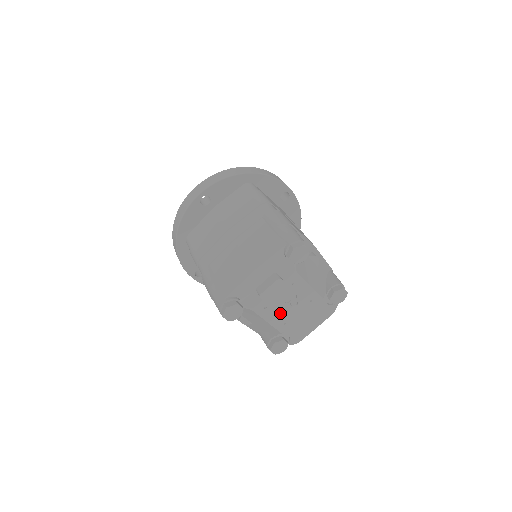
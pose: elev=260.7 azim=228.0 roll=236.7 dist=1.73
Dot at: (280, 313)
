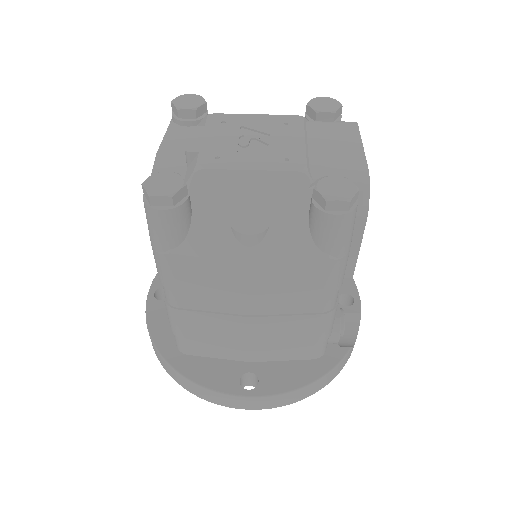
Dot at: (256, 154)
